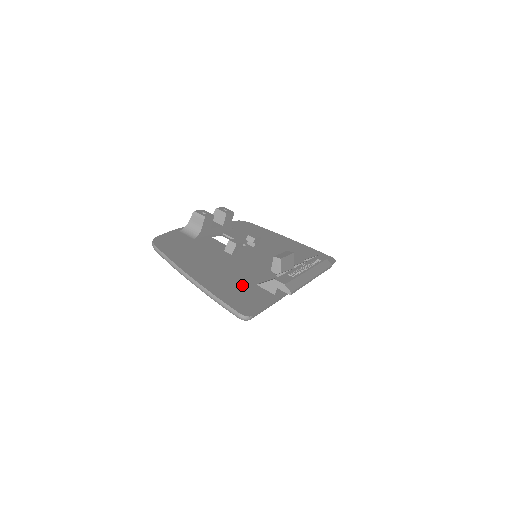
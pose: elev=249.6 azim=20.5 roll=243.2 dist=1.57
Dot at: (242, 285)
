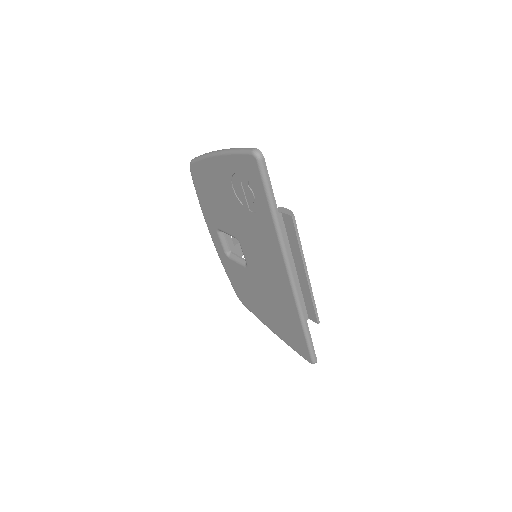
Dot at: occluded
